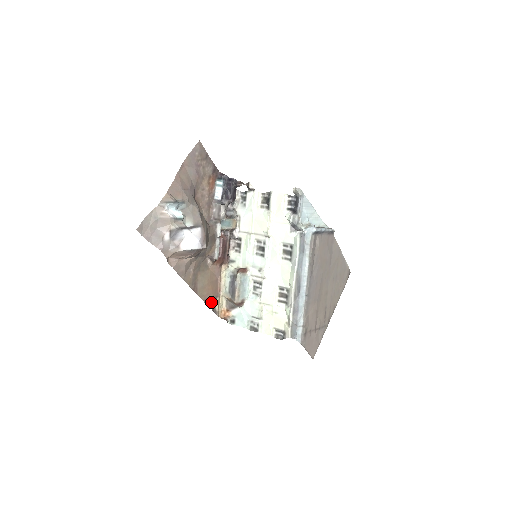
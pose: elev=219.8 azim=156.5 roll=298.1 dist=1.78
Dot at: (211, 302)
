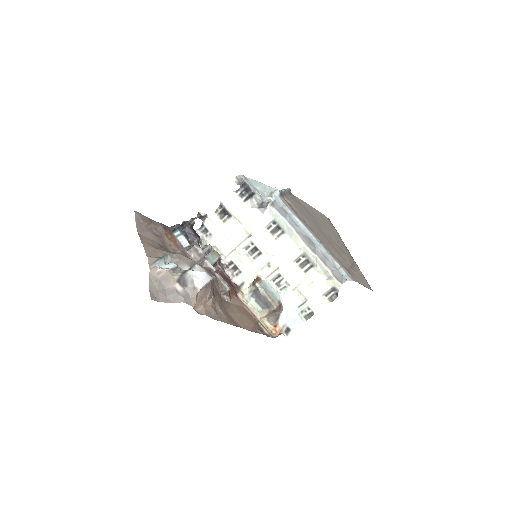
Dot at: (257, 329)
